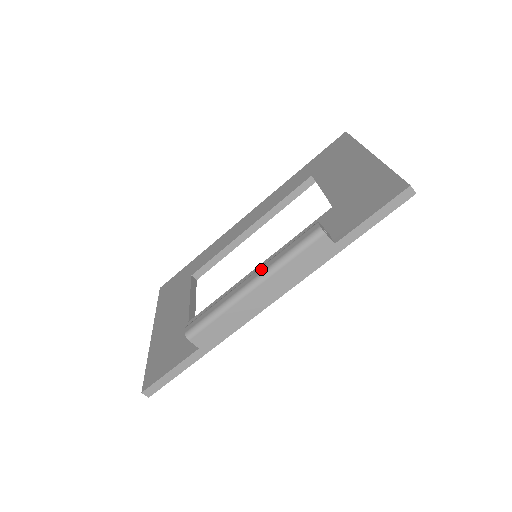
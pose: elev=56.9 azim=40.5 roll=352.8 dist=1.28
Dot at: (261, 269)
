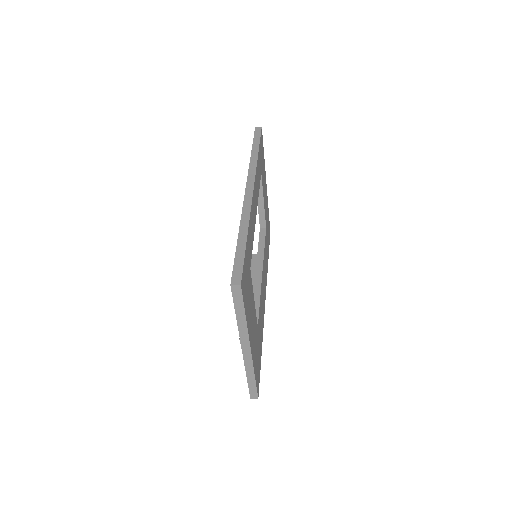
Dot at: occluded
